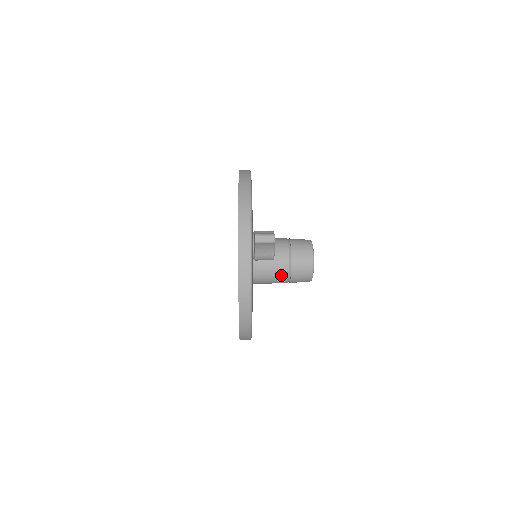
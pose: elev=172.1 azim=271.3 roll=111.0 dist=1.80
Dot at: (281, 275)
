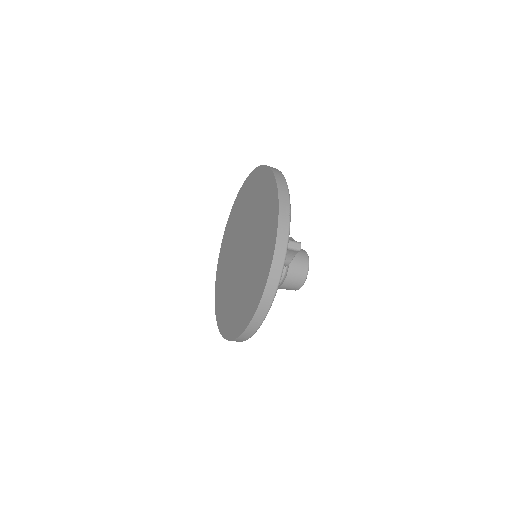
Dot at: occluded
